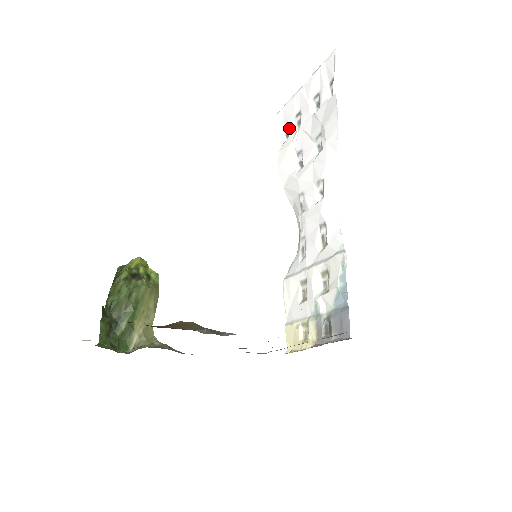
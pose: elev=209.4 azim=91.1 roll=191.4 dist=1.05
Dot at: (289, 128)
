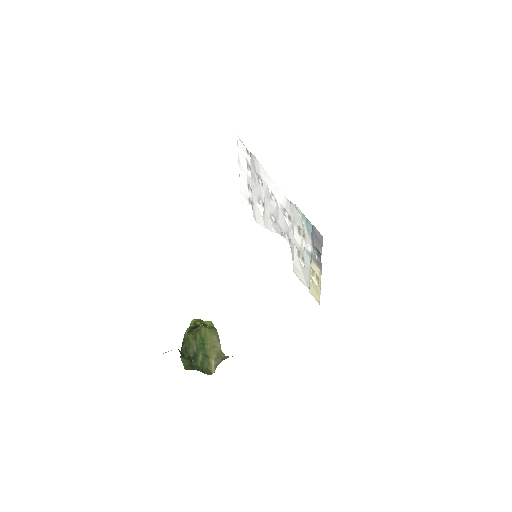
Dot at: (250, 199)
